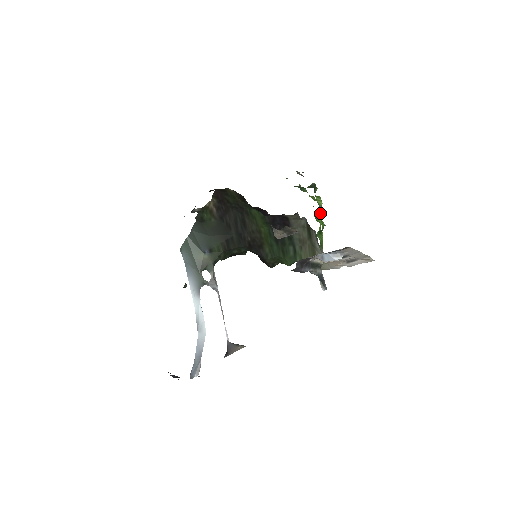
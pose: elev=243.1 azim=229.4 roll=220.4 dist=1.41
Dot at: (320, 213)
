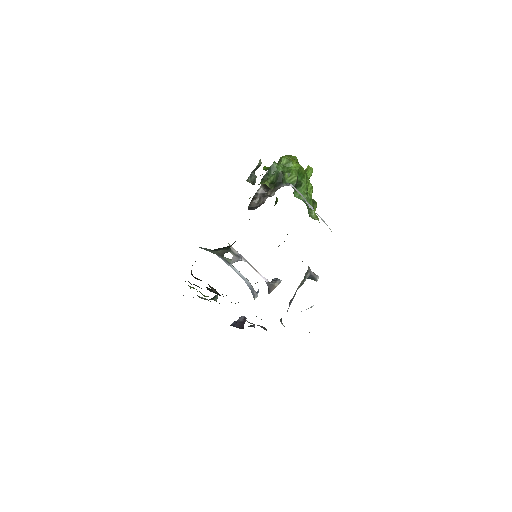
Dot at: (300, 172)
